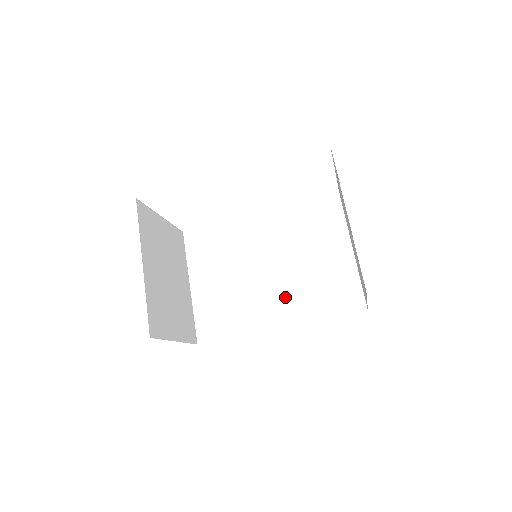
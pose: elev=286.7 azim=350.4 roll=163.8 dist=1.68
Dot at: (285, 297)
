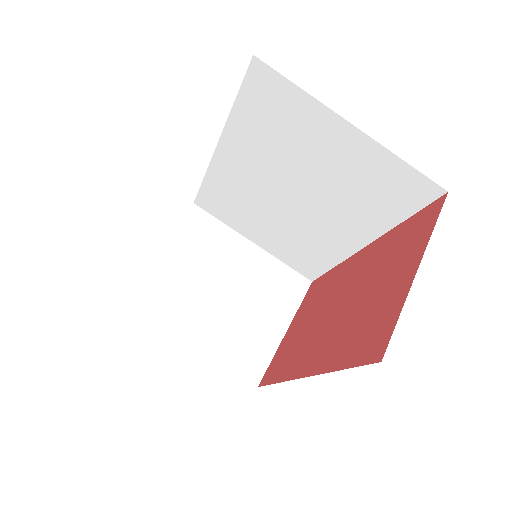
Dot at: (337, 219)
